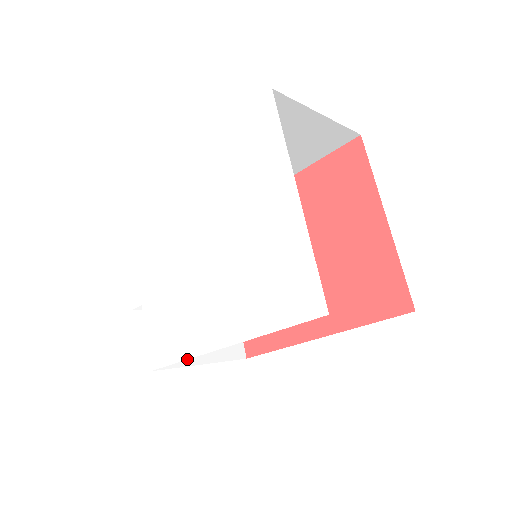
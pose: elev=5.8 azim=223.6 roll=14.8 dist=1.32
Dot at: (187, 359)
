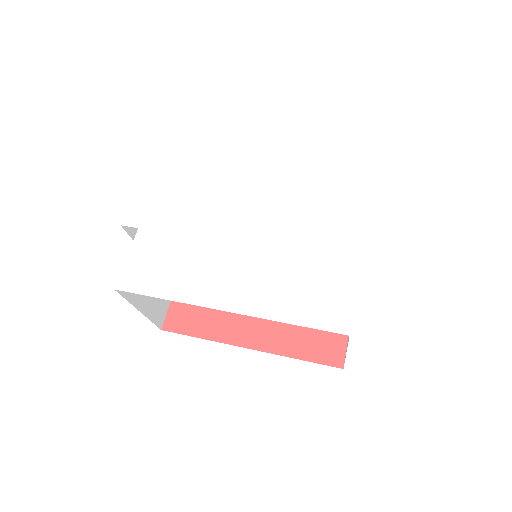
Dot at: occluded
